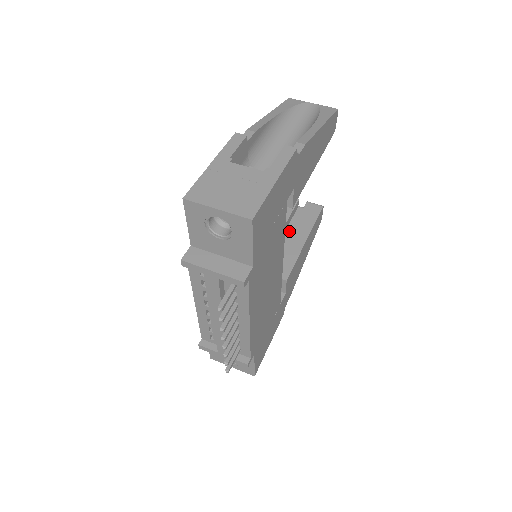
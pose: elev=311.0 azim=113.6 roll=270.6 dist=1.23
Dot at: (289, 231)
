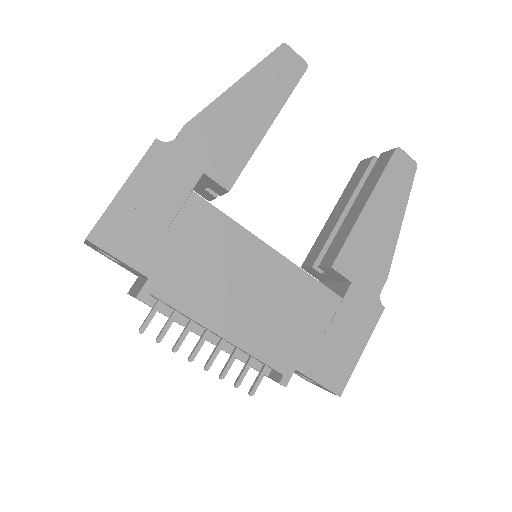
Dot at: occluded
